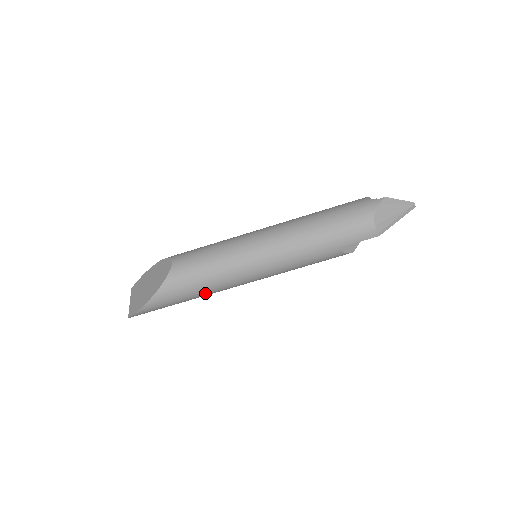
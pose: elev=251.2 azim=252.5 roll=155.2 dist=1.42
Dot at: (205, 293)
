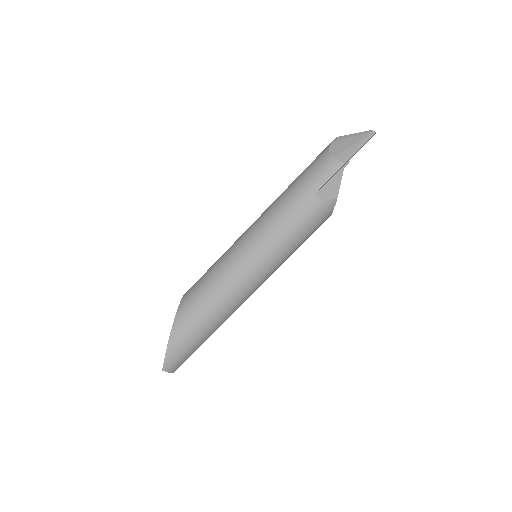
Dot at: (218, 307)
